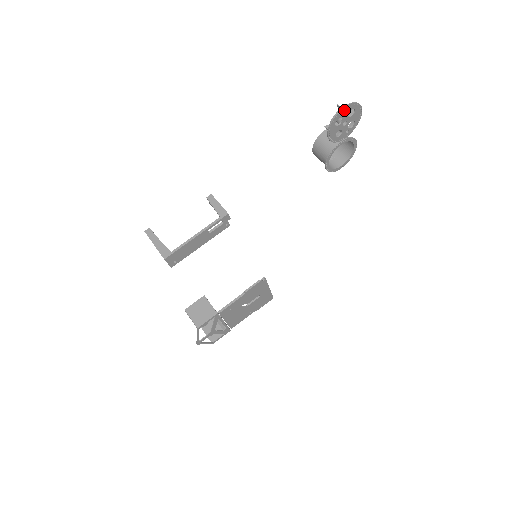
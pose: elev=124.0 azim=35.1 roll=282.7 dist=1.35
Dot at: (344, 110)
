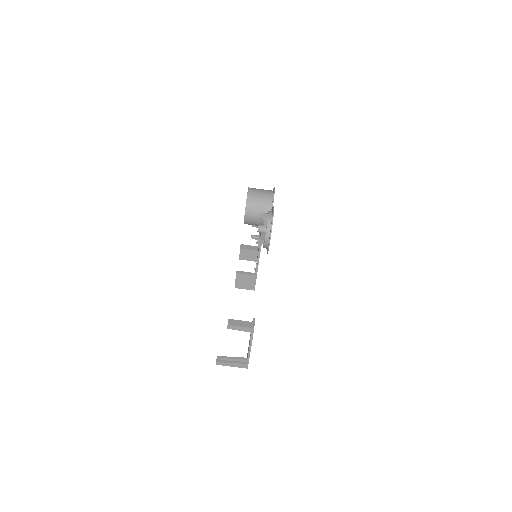
Dot at: (269, 242)
